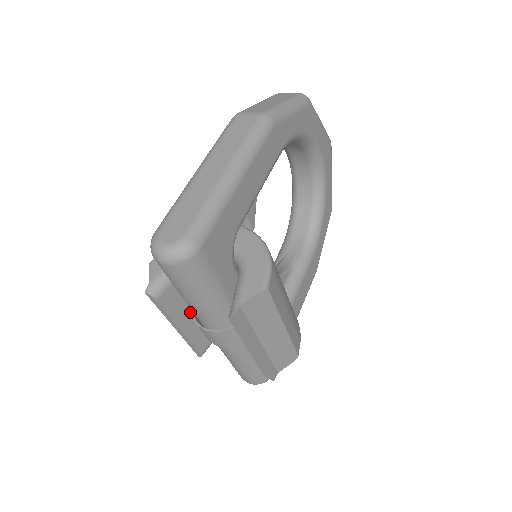
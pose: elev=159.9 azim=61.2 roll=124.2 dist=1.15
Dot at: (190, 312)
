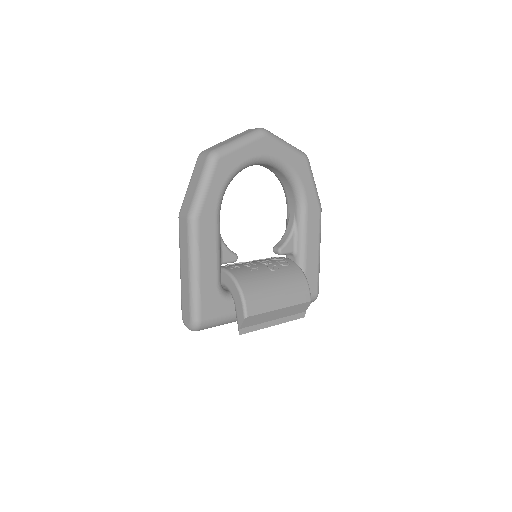
Dot at: occluded
